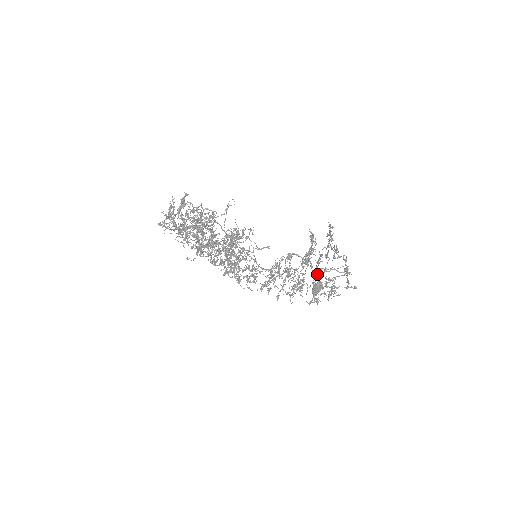
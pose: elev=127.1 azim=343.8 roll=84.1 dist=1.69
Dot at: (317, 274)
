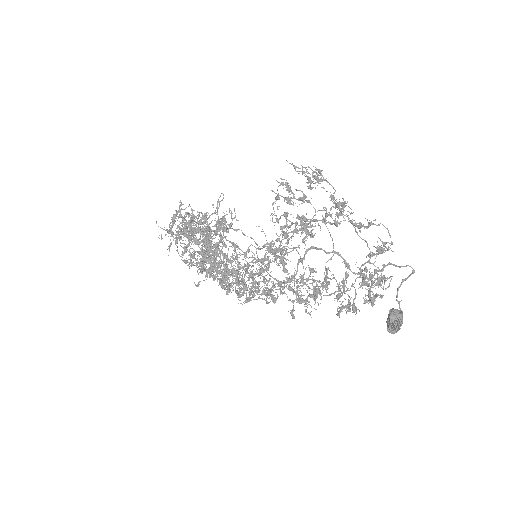
Dot at: (348, 268)
